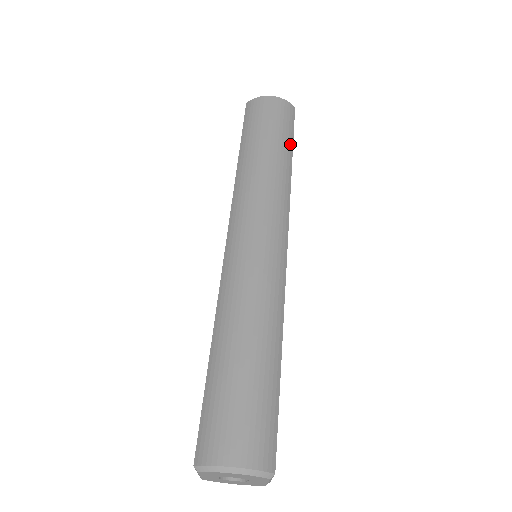
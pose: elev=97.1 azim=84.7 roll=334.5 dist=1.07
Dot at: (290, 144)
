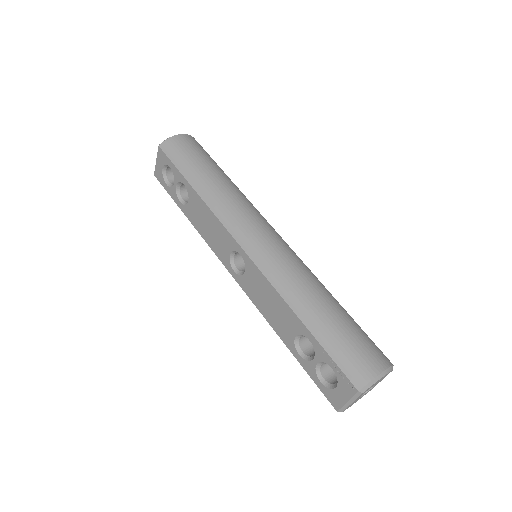
Dot at: (219, 167)
